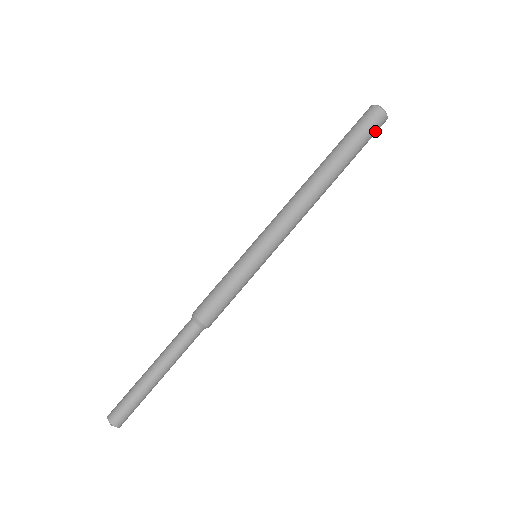
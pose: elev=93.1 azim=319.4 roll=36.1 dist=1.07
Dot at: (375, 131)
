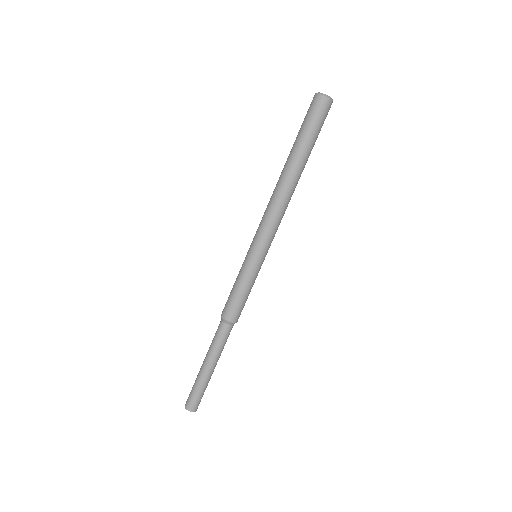
Dot at: (325, 118)
